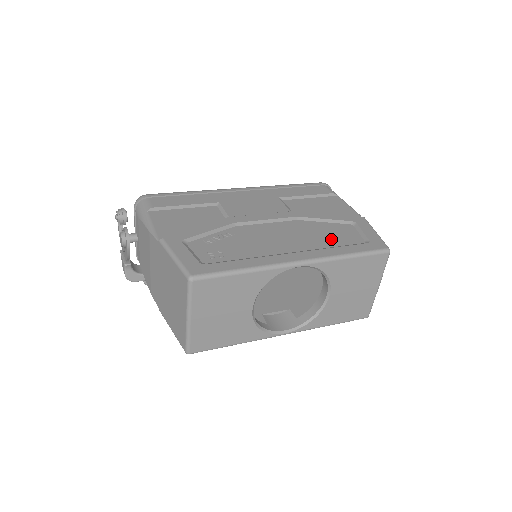
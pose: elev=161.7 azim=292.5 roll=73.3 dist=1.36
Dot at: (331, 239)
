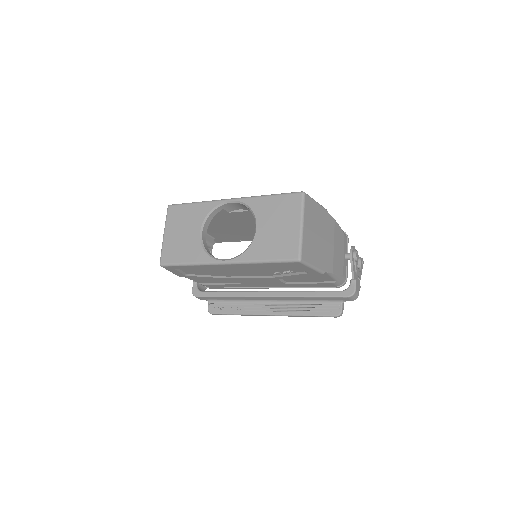
Dot at: occluded
